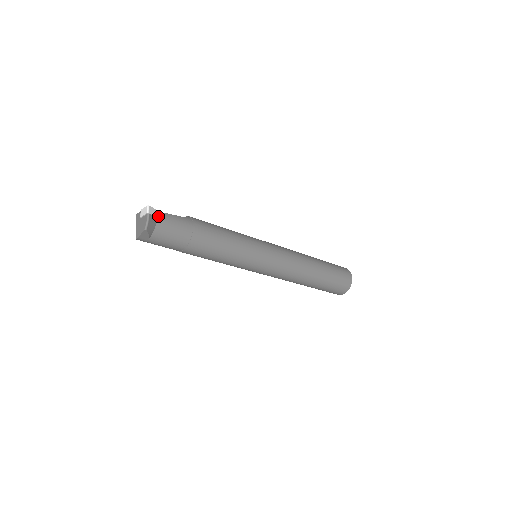
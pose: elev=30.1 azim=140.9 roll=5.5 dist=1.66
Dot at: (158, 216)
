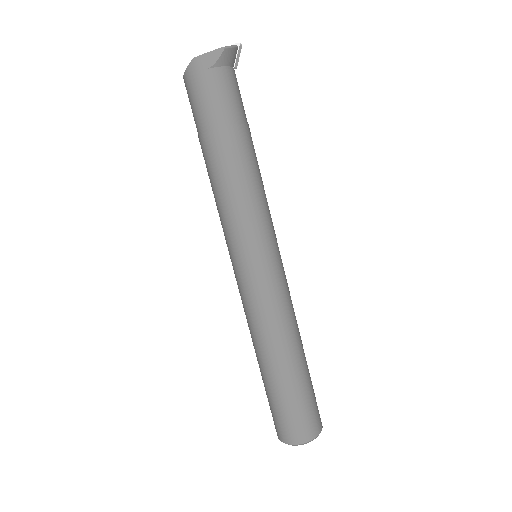
Dot at: occluded
